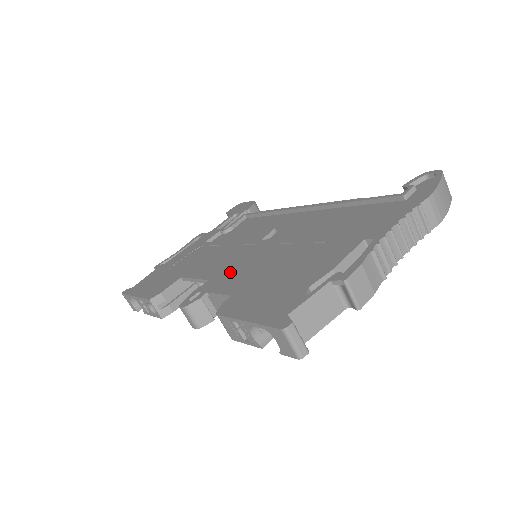
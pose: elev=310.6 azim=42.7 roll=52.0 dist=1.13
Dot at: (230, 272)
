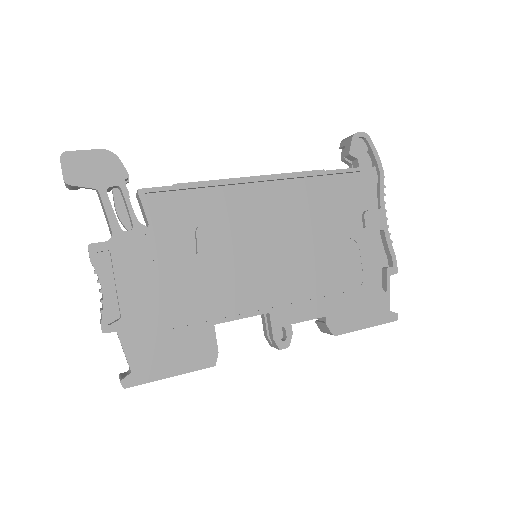
Dot at: (285, 295)
